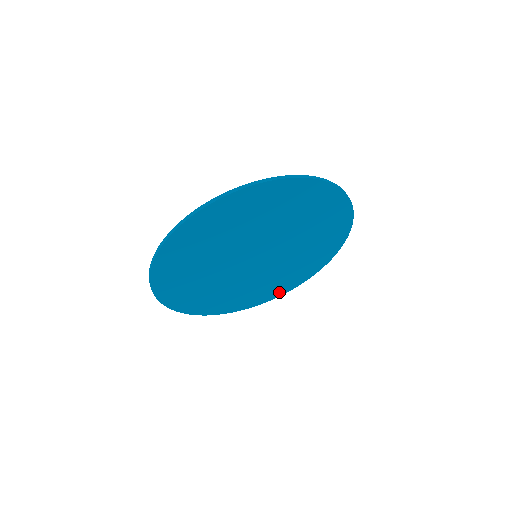
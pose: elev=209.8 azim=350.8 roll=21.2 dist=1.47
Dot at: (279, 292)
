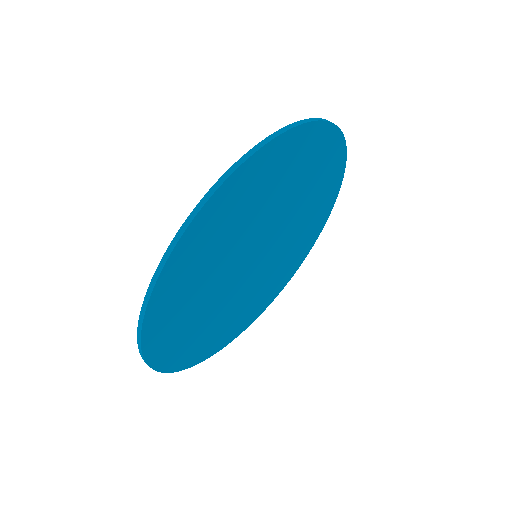
Dot at: (191, 359)
